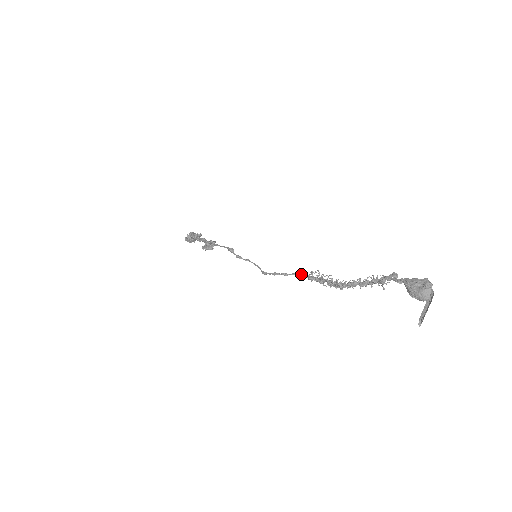
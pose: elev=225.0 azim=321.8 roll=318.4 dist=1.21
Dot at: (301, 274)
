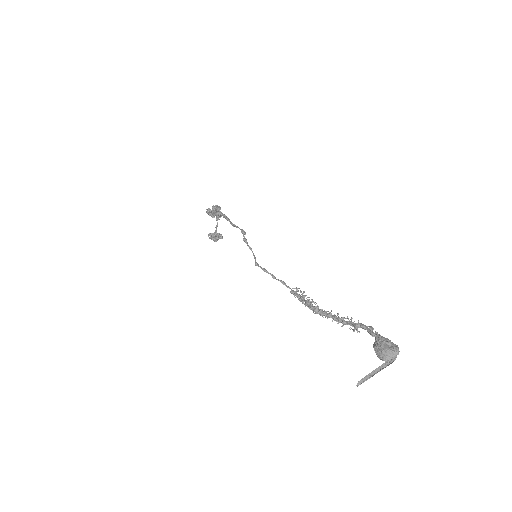
Dot at: occluded
